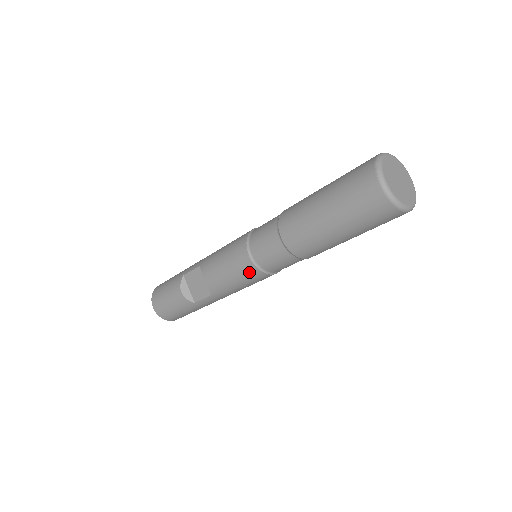
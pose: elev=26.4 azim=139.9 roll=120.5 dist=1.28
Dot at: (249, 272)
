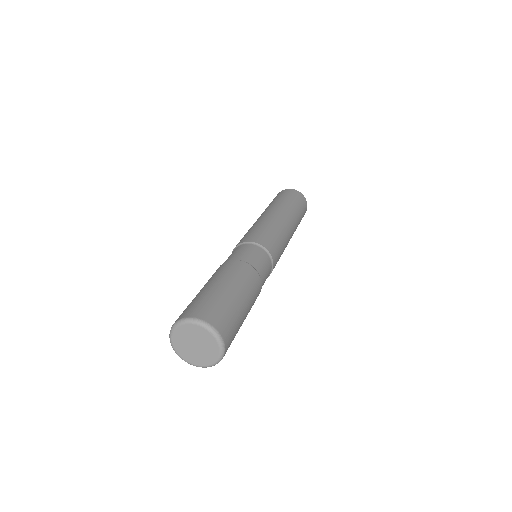
Dot at: occluded
